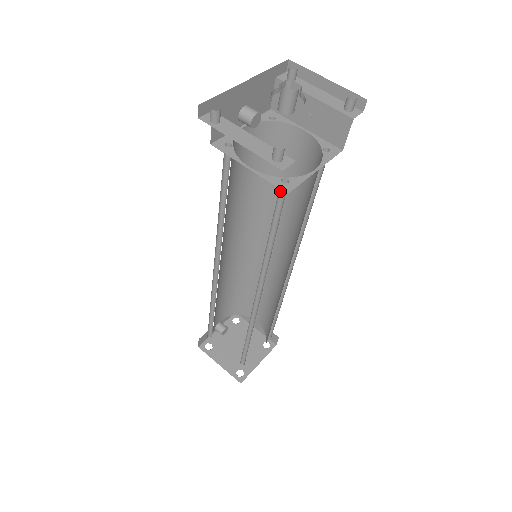
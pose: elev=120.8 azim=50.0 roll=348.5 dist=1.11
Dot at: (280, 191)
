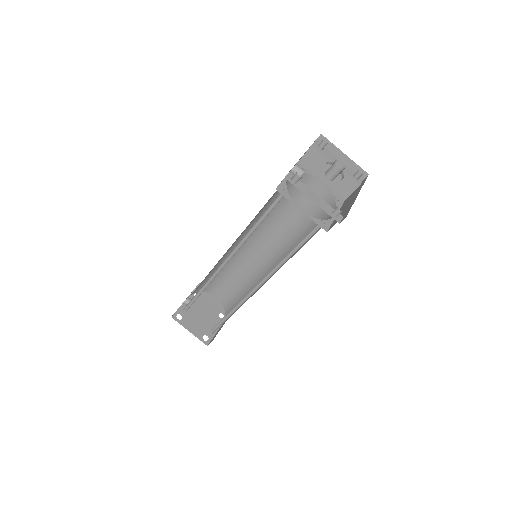
Dot at: (315, 226)
